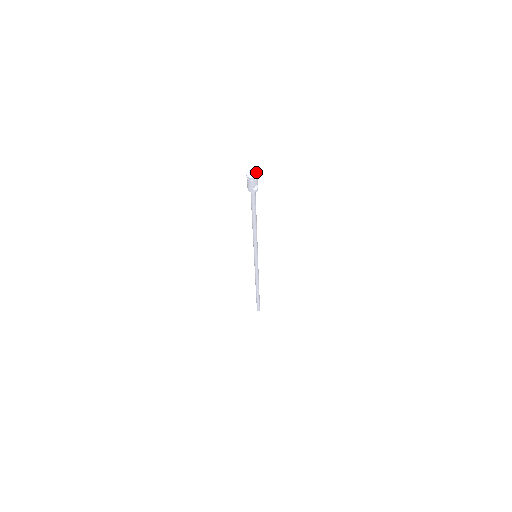
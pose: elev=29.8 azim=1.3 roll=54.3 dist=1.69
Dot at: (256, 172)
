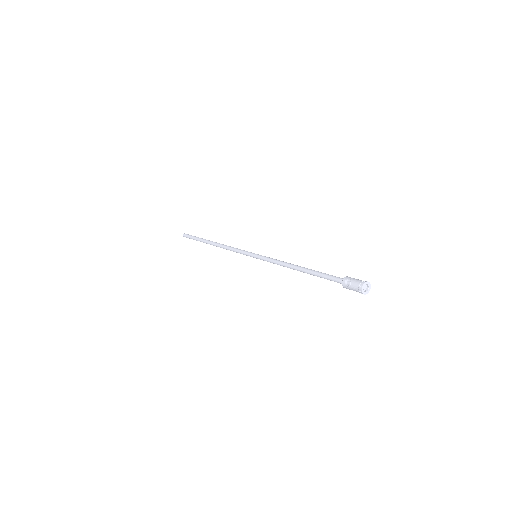
Dot at: (368, 284)
